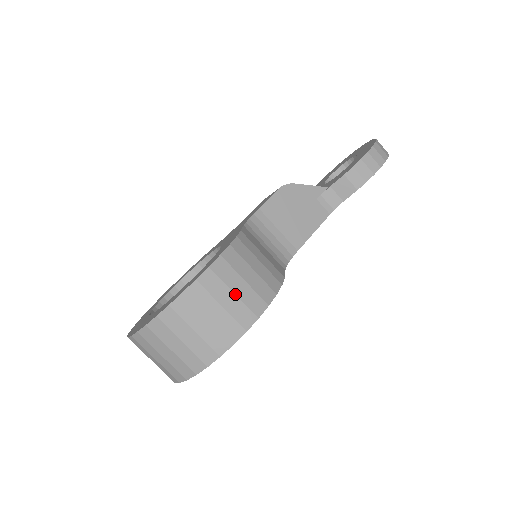
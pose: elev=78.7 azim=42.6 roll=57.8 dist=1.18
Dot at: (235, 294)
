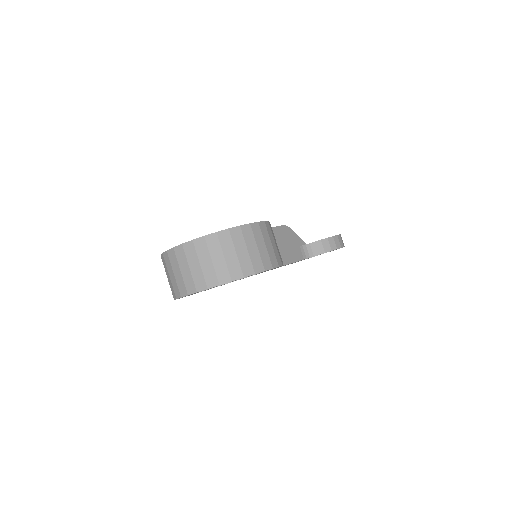
Dot at: (266, 246)
